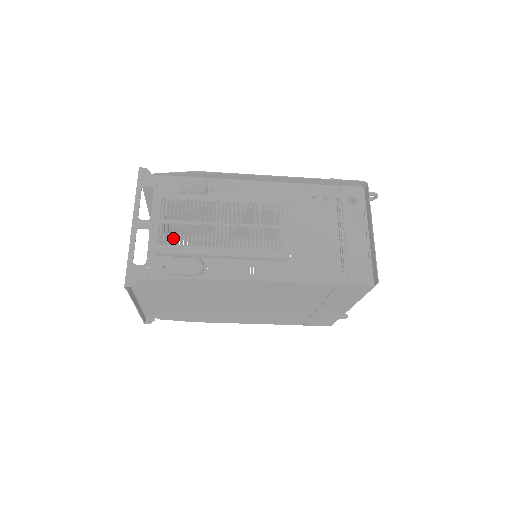
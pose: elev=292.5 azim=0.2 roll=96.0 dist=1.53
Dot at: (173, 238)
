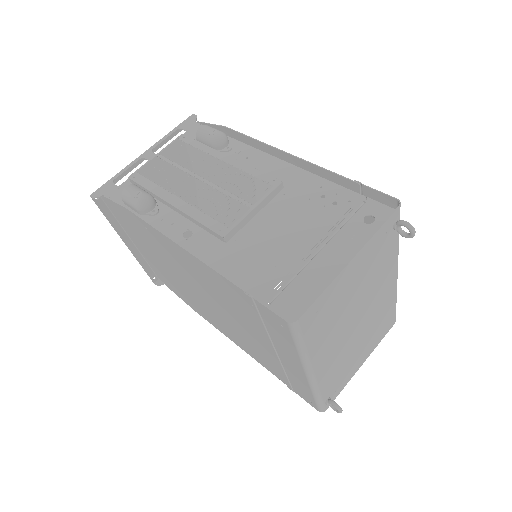
Dot at: (152, 172)
